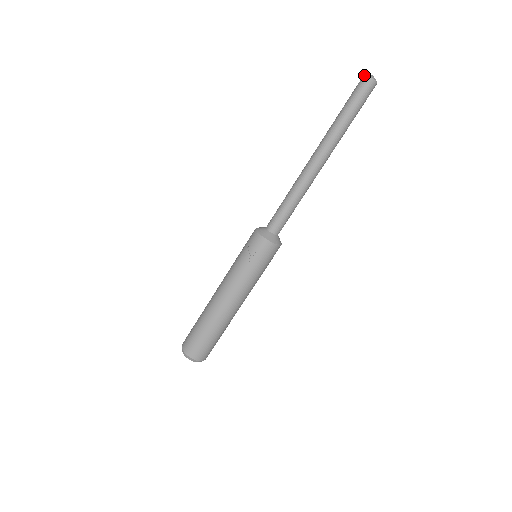
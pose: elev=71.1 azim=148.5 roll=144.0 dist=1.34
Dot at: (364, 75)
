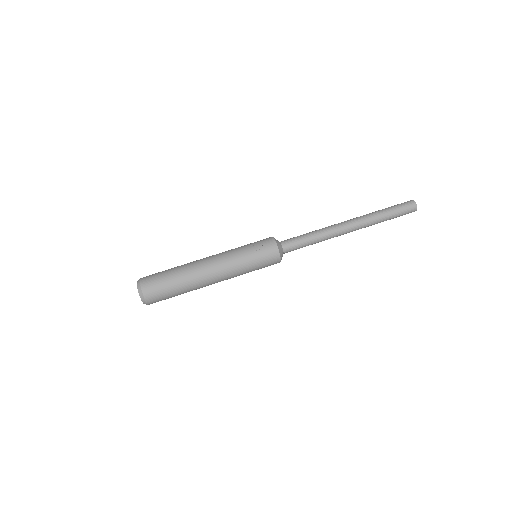
Dot at: (412, 200)
